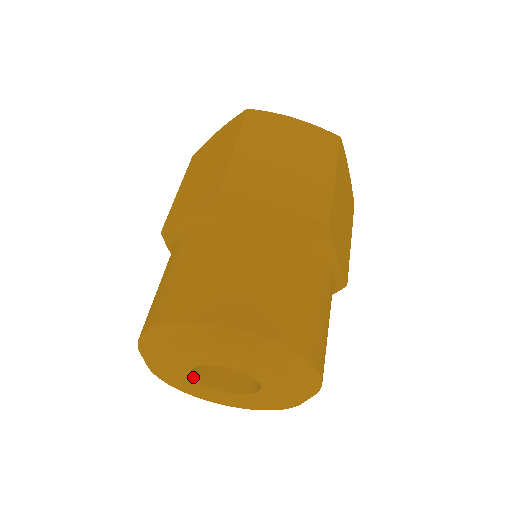
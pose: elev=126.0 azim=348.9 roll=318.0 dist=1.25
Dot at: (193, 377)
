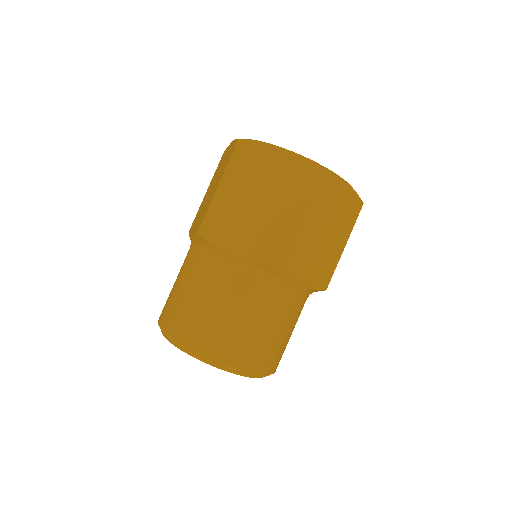
Dot at: occluded
